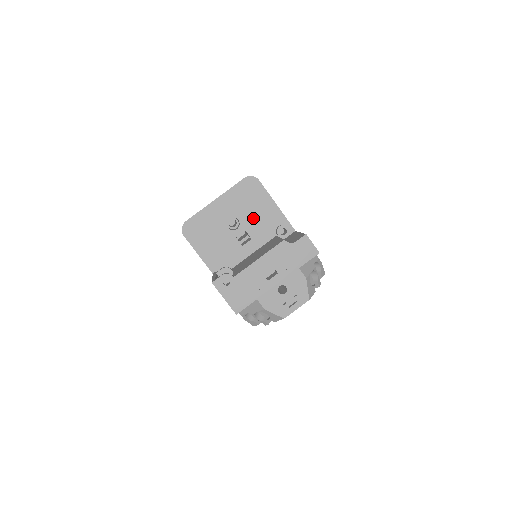
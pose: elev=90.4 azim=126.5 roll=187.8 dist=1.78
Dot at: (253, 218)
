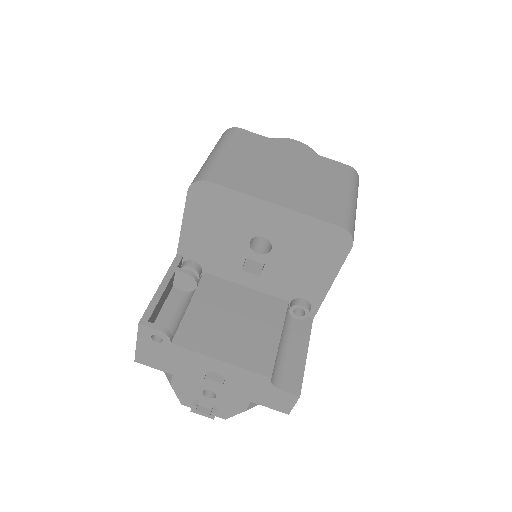
Dot at: (290, 265)
